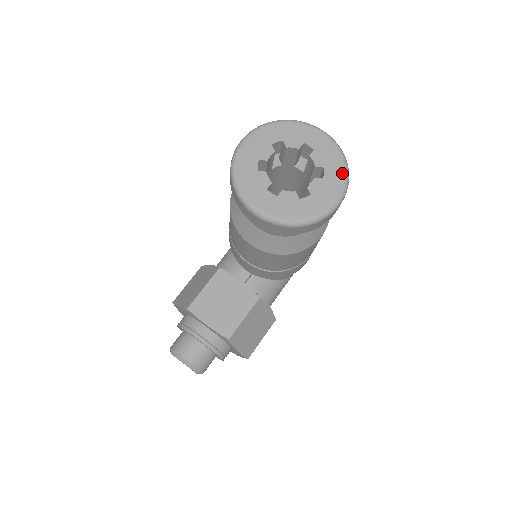
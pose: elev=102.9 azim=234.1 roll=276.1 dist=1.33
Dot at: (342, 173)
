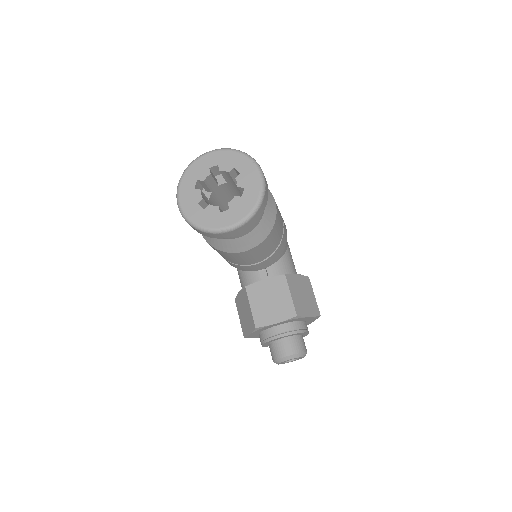
Dot at: (246, 159)
